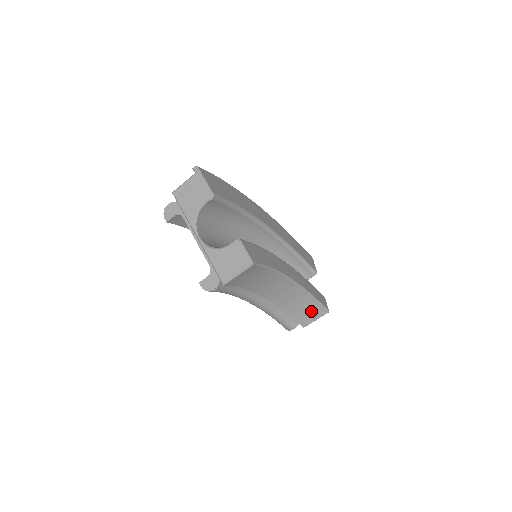
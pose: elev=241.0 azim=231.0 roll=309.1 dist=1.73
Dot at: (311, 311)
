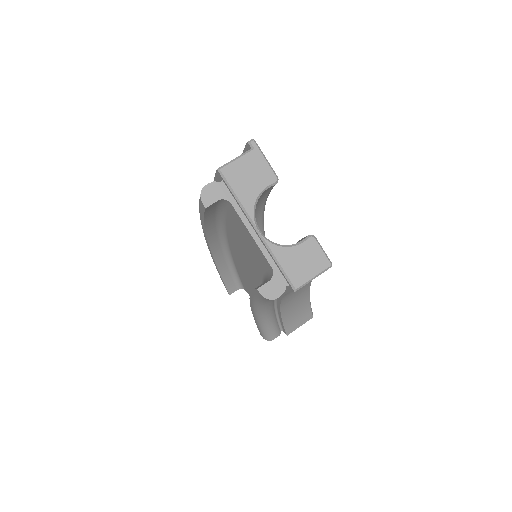
Dot at: (301, 317)
